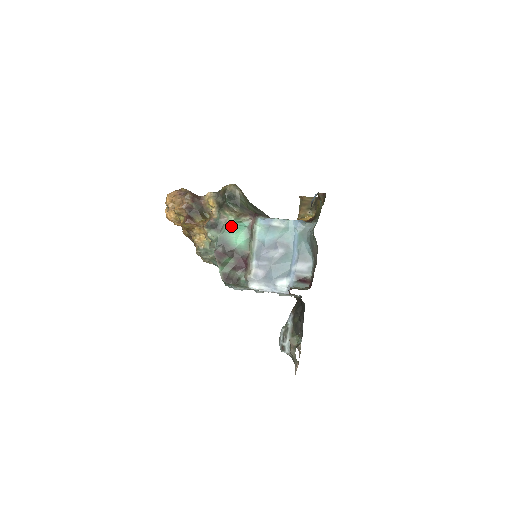
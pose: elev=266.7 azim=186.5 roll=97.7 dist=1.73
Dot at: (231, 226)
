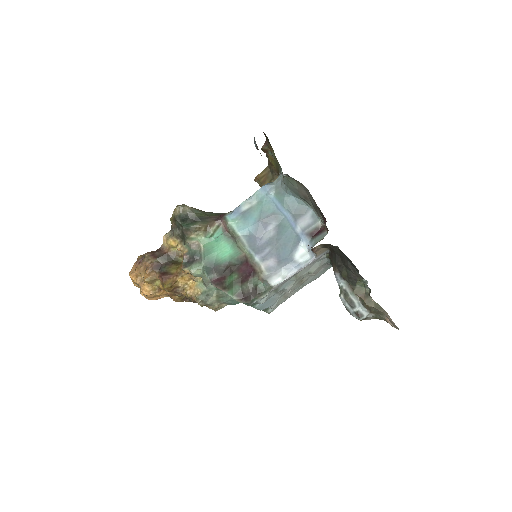
Dot at: (207, 246)
